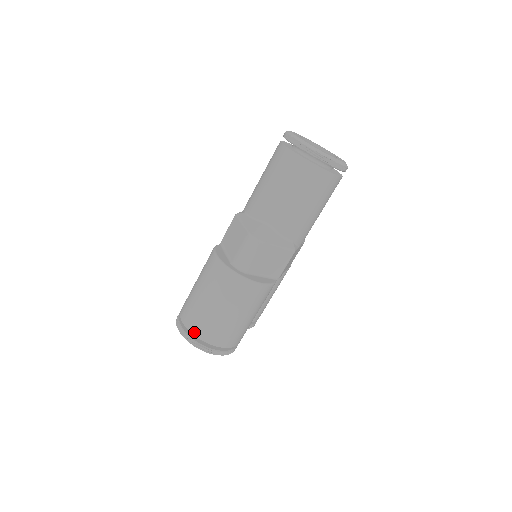
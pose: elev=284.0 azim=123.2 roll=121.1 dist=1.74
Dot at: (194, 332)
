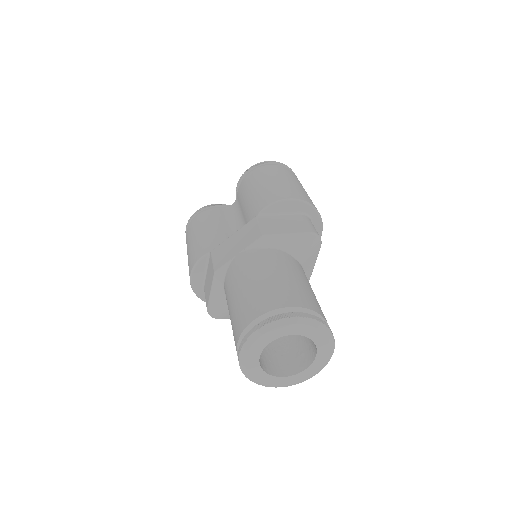
Dot at: occluded
